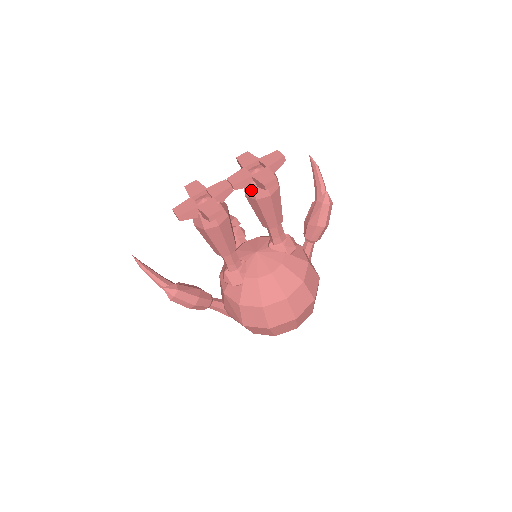
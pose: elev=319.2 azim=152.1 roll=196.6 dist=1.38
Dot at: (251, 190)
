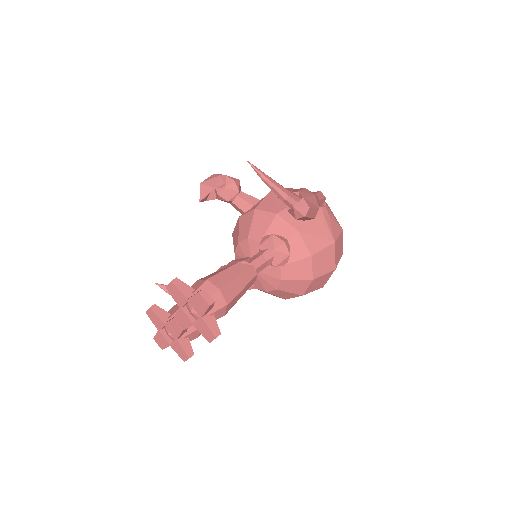
Dot at: occluded
